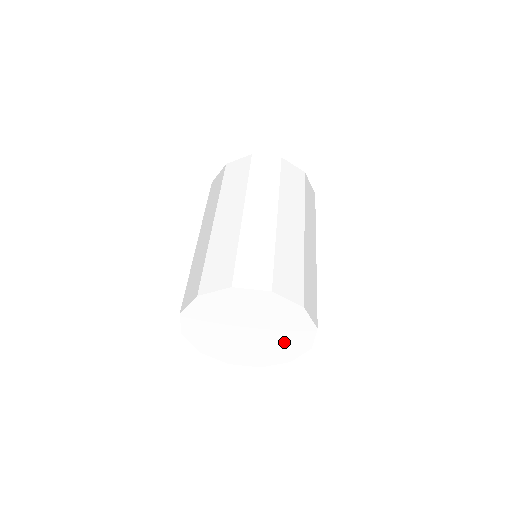
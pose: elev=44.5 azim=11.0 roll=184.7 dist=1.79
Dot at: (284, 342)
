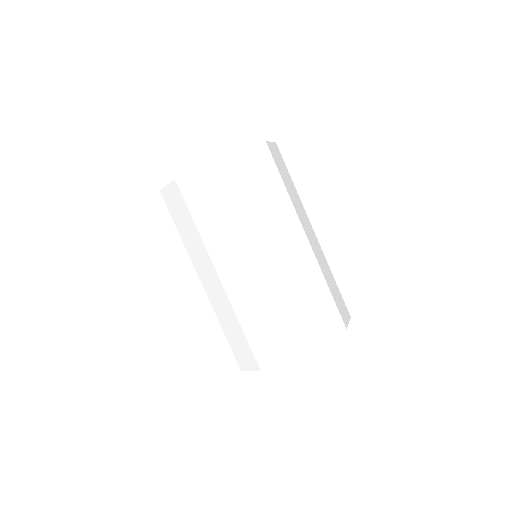
Dot at: occluded
